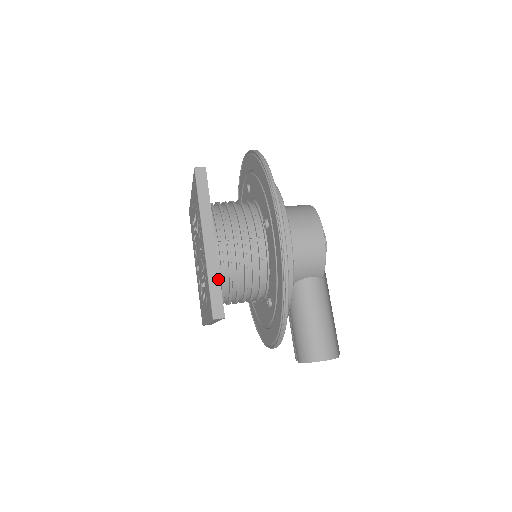
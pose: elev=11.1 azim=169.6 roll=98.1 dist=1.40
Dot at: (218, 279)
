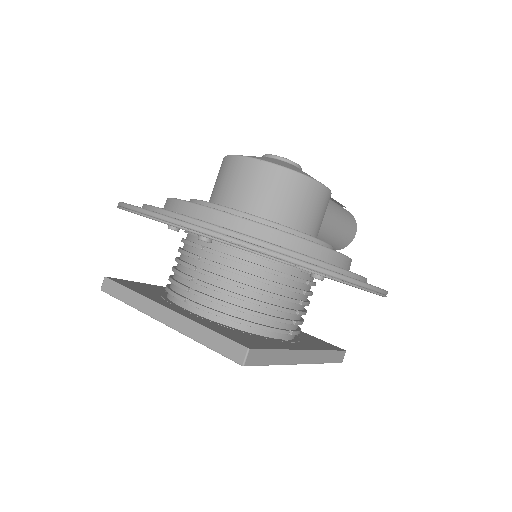
Dot at: (328, 353)
